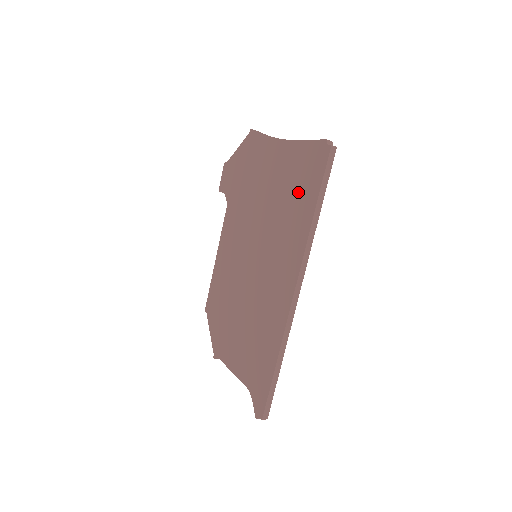
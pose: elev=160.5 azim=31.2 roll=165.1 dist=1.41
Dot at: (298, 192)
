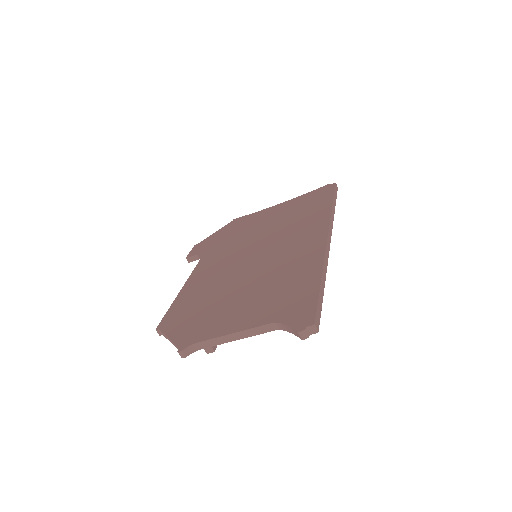
Dot at: (308, 206)
